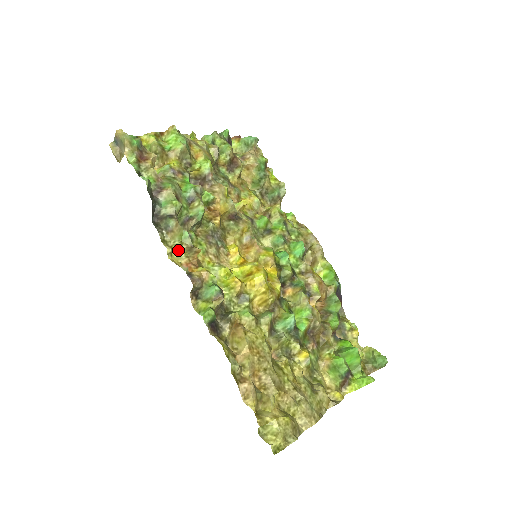
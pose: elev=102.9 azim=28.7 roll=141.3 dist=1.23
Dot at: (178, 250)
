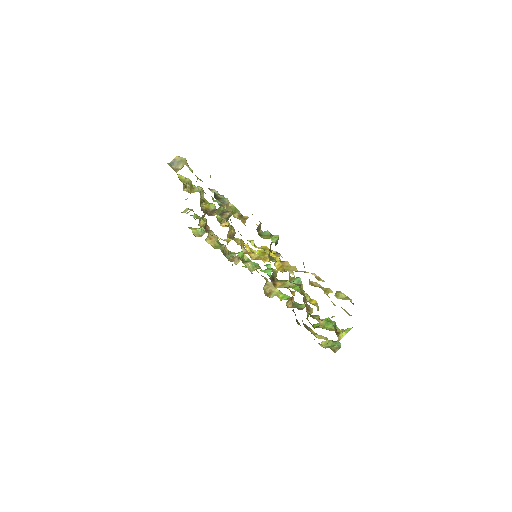
Dot at: (233, 215)
